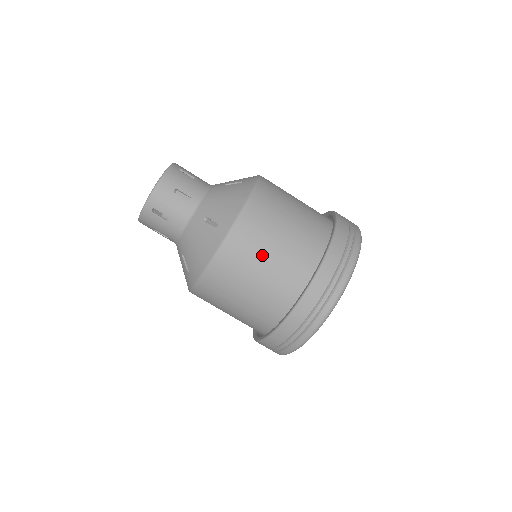
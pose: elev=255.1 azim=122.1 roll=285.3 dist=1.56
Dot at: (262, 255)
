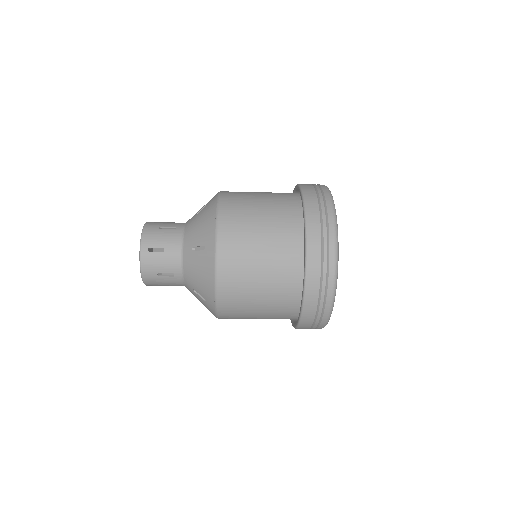
Dot at: (251, 312)
